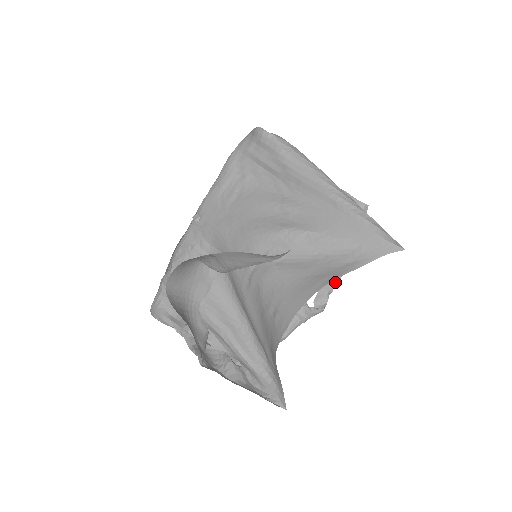
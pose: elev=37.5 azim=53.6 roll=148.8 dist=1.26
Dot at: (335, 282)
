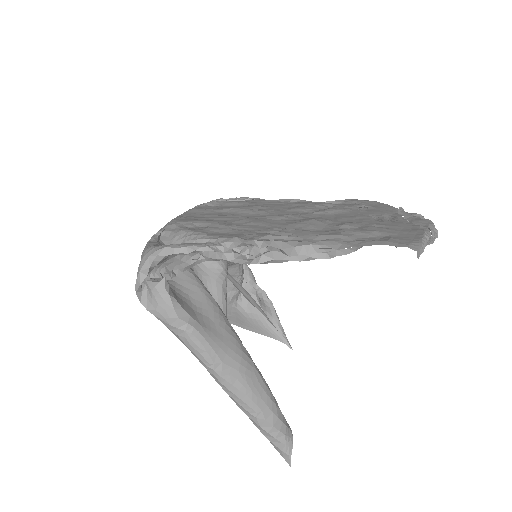
Dot at: occluded
